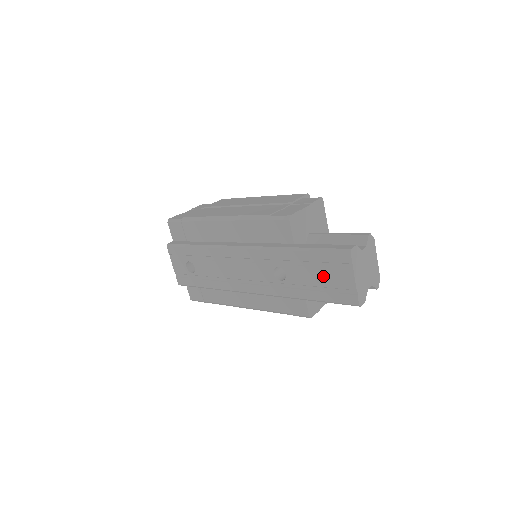
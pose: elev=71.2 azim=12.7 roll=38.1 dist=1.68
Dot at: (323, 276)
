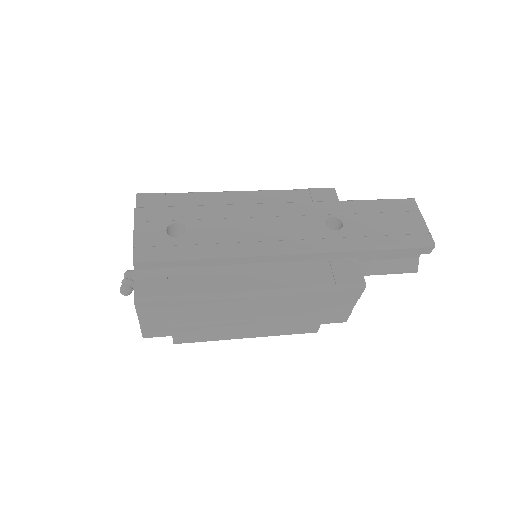
Dot at: (389, 220)
